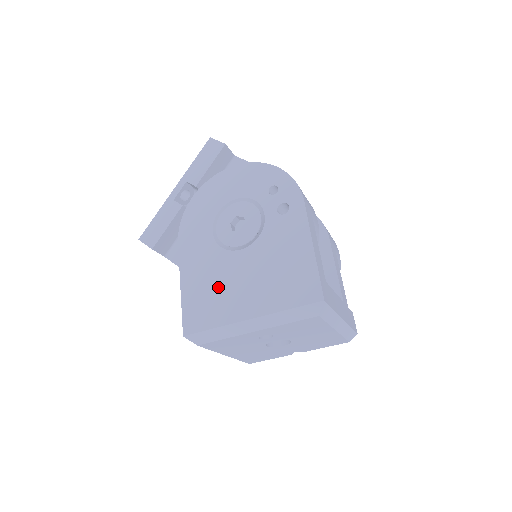
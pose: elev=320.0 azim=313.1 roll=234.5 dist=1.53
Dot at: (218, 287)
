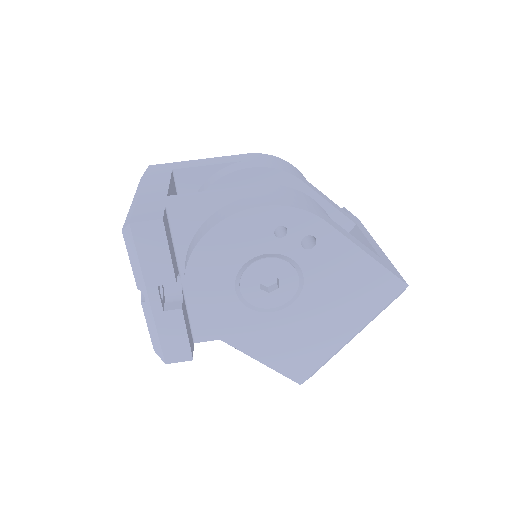
Dot at: (300, 339)
